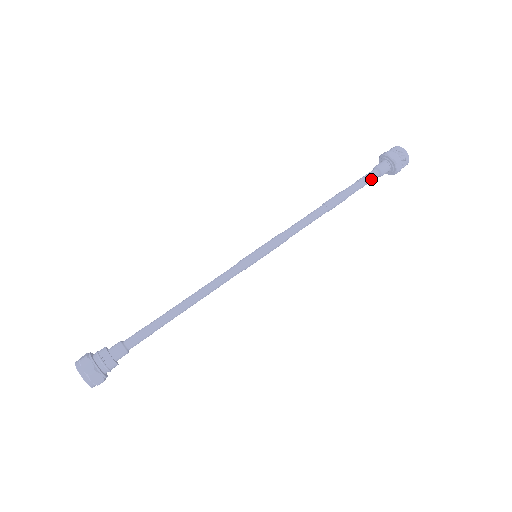
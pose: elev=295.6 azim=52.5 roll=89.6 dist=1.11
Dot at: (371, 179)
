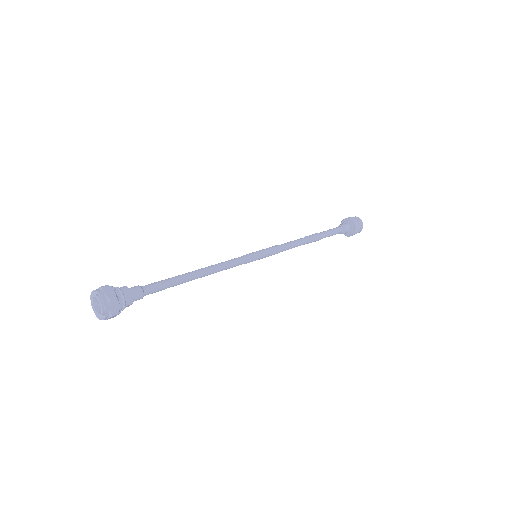
Dot at: (337, 229)
